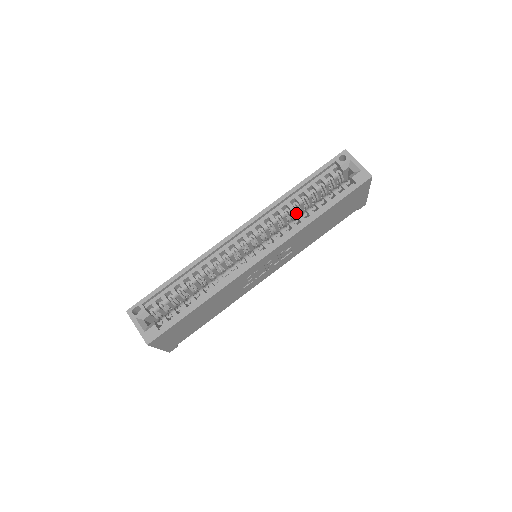
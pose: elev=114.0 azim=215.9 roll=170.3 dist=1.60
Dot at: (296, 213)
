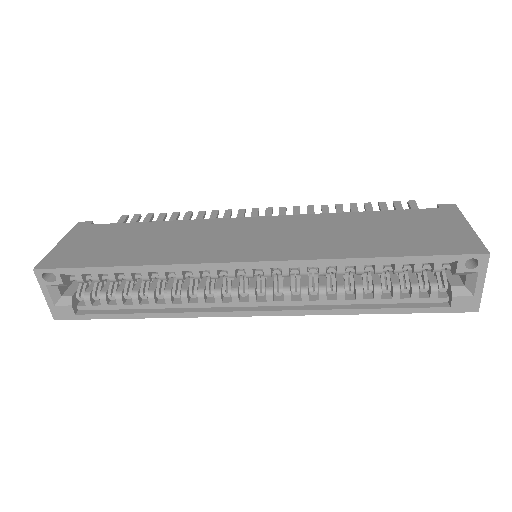
Dot at: occluded
